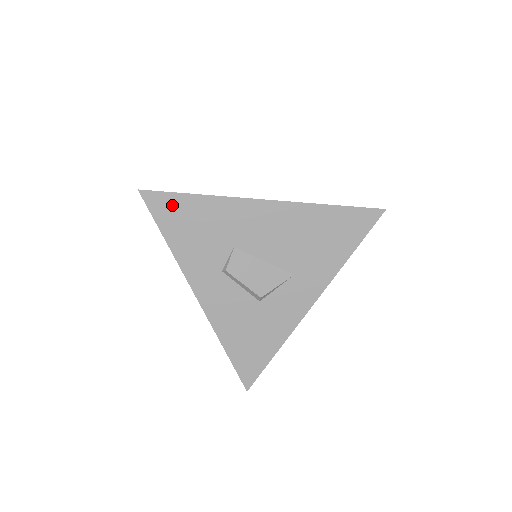
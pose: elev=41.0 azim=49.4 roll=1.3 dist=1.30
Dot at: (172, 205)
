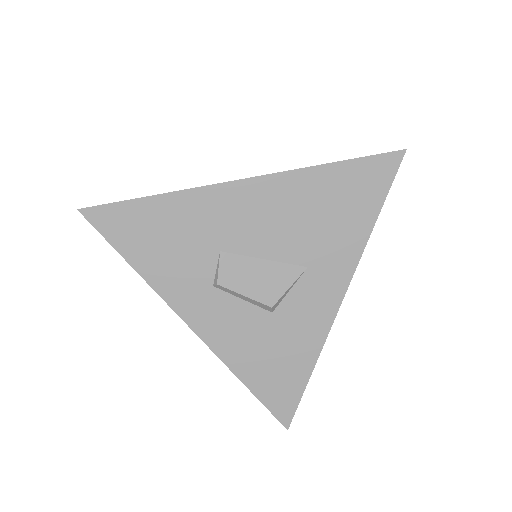
Dot at: (126, 218)
